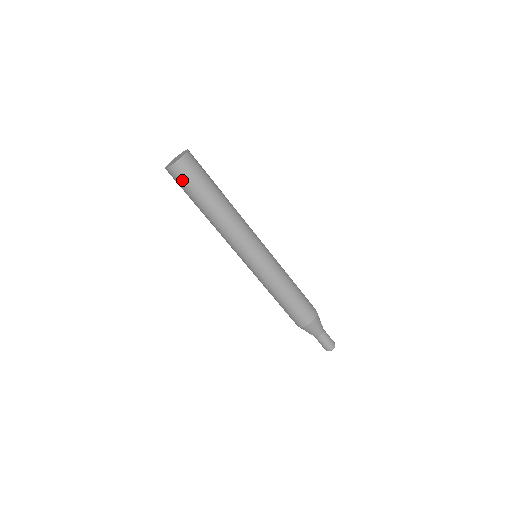
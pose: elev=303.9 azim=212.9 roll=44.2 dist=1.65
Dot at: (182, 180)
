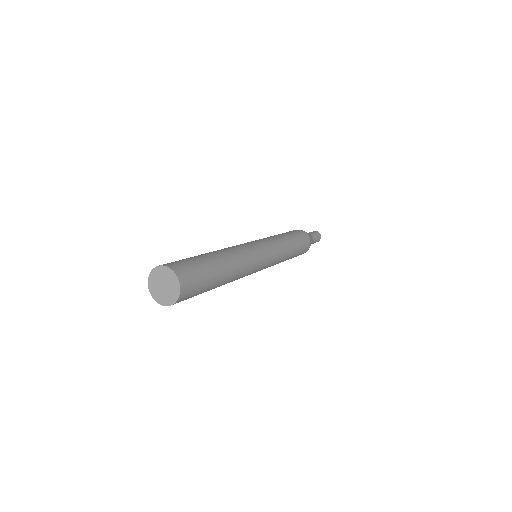
Dot at: occluded
